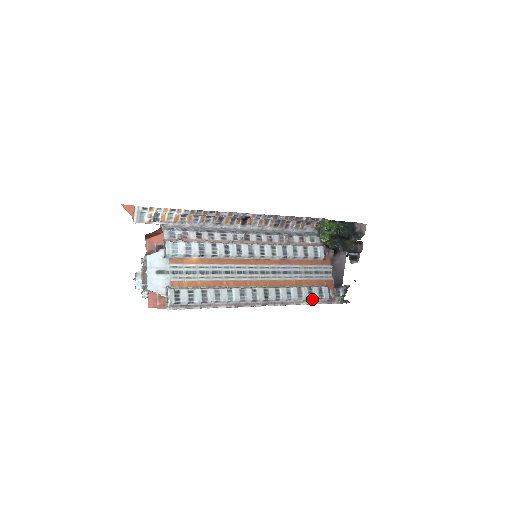
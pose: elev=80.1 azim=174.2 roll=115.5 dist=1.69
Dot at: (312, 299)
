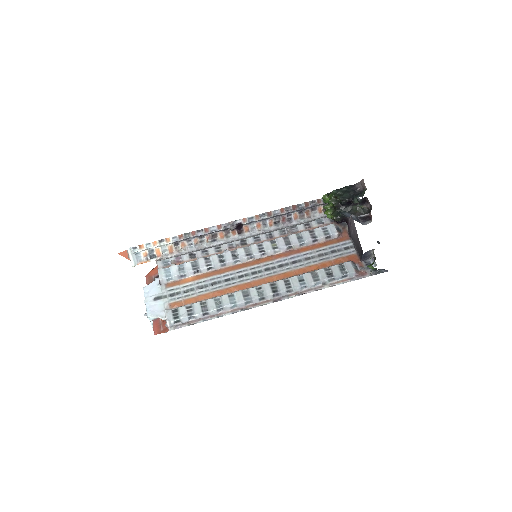
Dot at: (334, 279)
